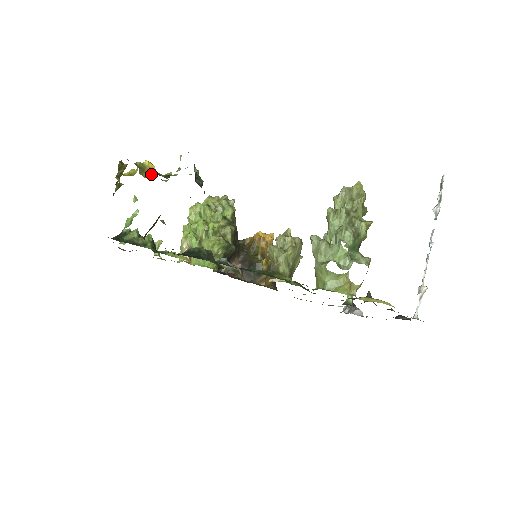
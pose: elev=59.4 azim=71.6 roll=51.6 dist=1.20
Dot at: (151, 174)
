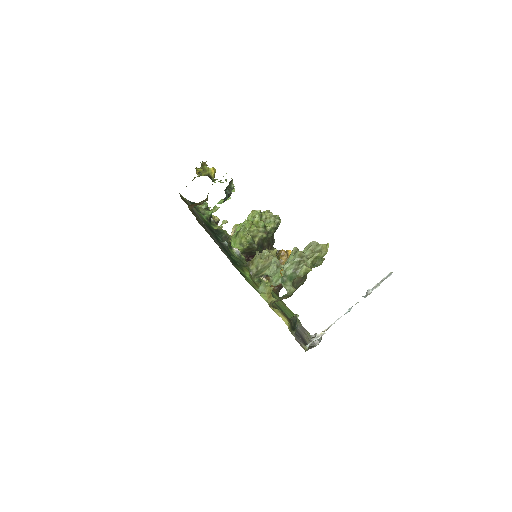
Dot at: (208, 175)
